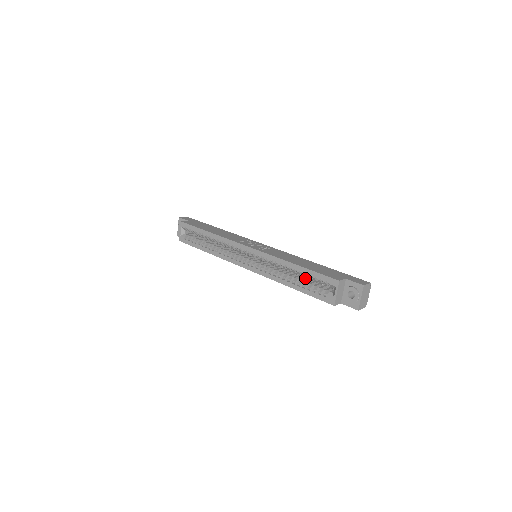
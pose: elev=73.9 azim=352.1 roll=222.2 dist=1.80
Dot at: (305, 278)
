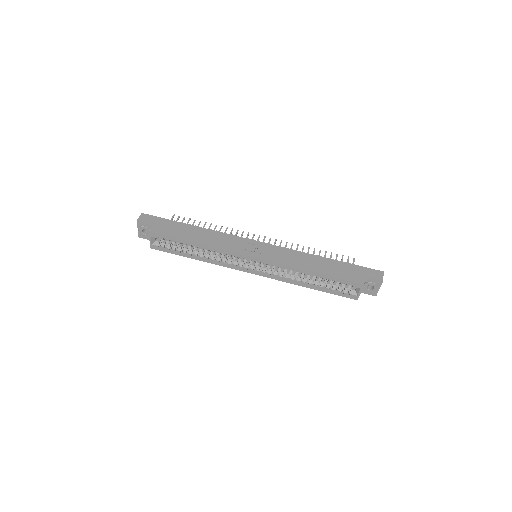
Dot at: occluded
